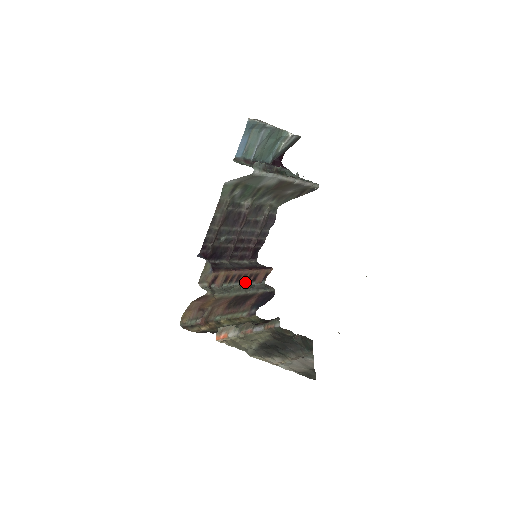
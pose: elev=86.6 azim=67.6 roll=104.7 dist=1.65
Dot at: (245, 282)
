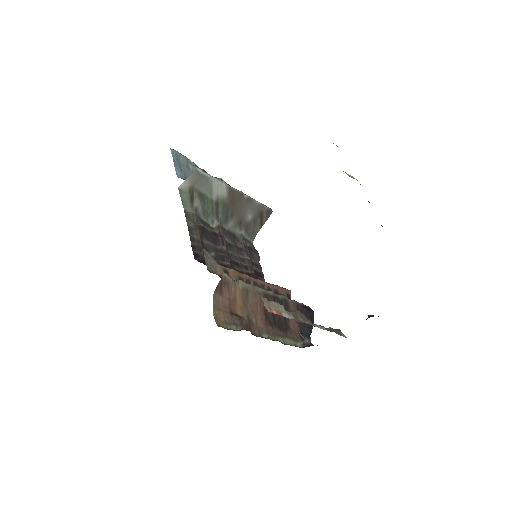
Dot at: occluded
